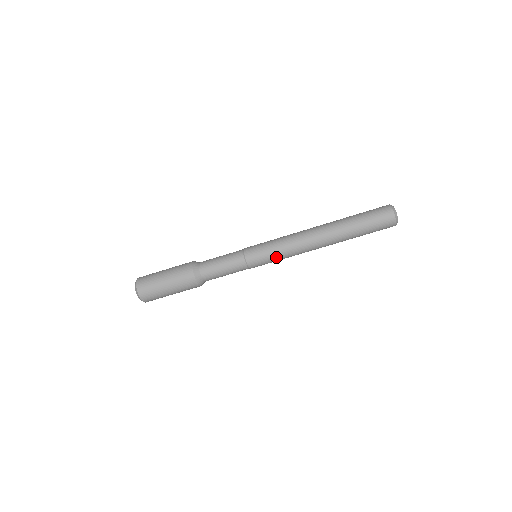
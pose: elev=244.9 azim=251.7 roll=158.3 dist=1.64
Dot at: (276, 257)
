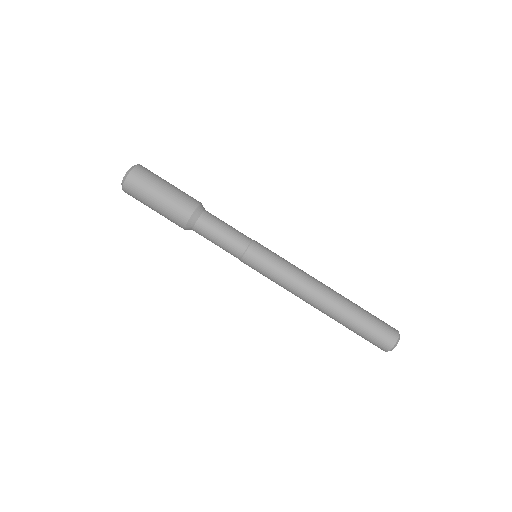
Dot at: (271, 277)
